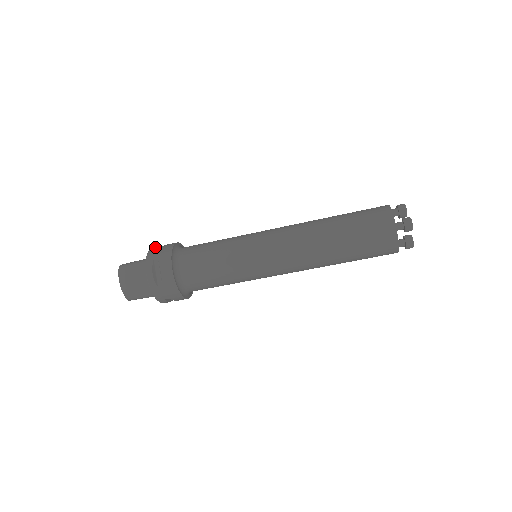
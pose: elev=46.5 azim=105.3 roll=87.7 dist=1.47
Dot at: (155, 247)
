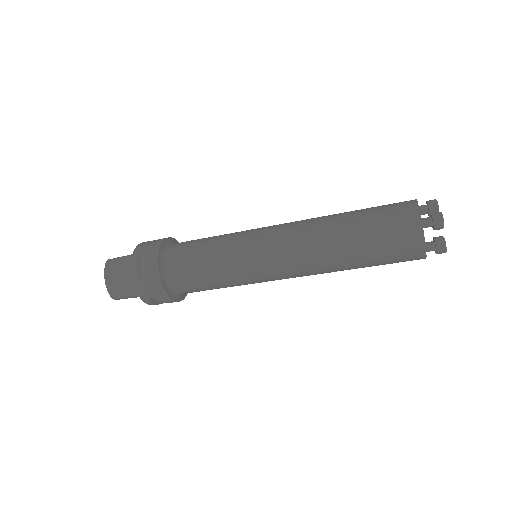
Dot at: (147, 241)
